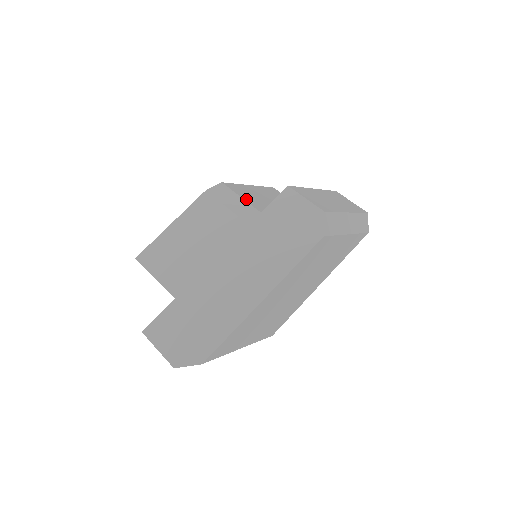
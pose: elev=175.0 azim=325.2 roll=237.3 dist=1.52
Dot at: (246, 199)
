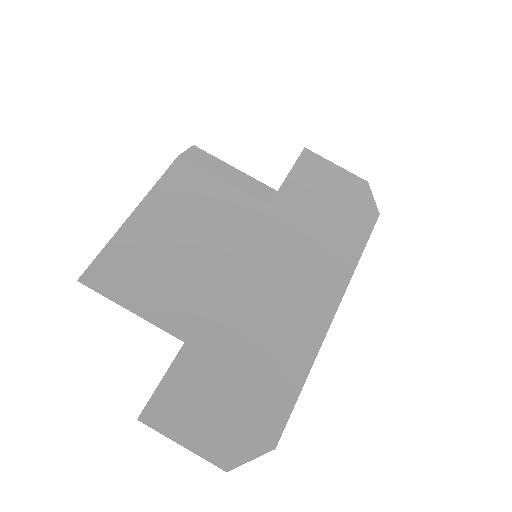
Dot at: (239, 170)
